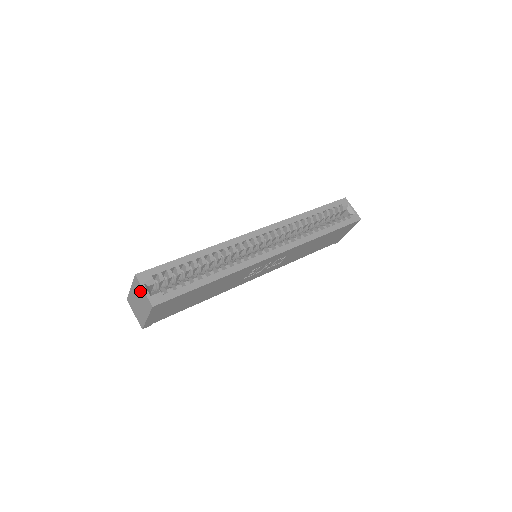
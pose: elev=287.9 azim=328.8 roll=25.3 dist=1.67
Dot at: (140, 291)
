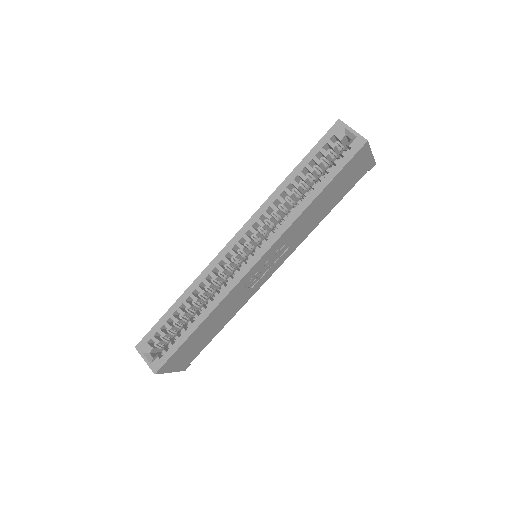
Dot at: occluded
